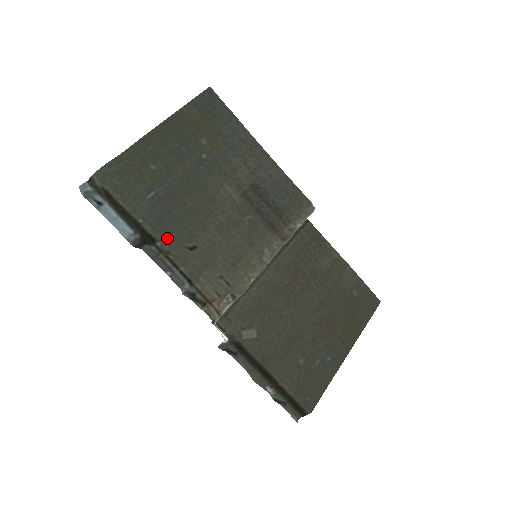
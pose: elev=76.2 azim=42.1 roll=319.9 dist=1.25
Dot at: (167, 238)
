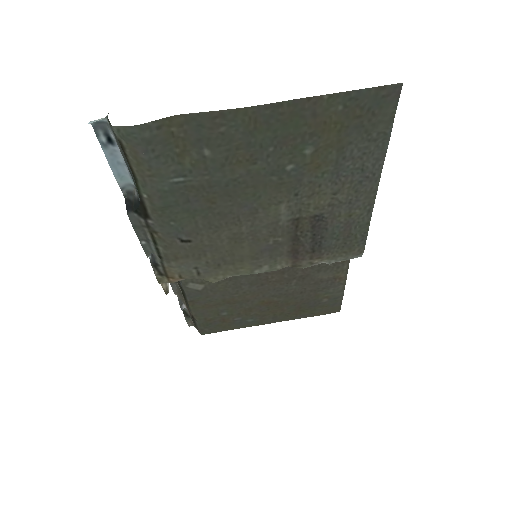
Dot at: (163, 224)
